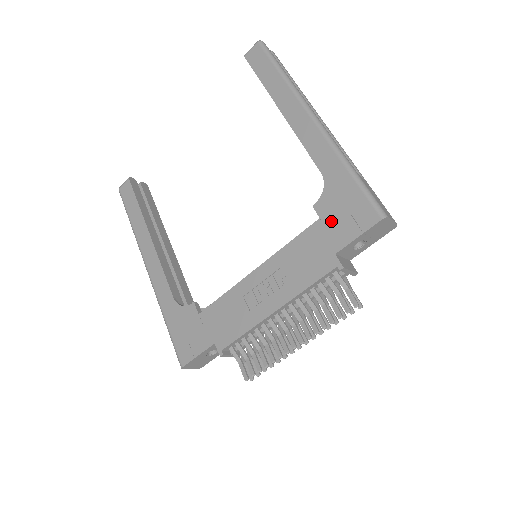
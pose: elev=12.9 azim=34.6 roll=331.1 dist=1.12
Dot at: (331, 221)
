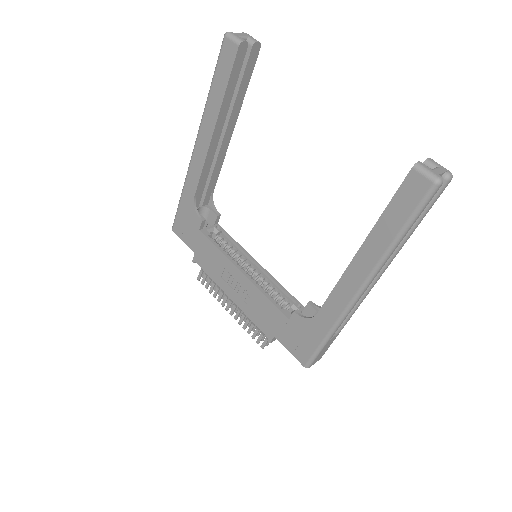
Dot at: (290, 329)
